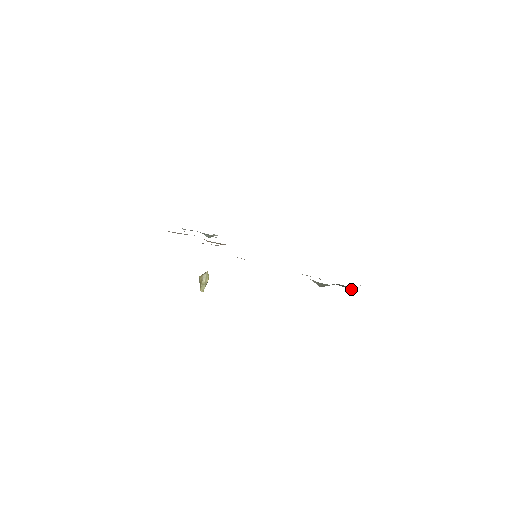
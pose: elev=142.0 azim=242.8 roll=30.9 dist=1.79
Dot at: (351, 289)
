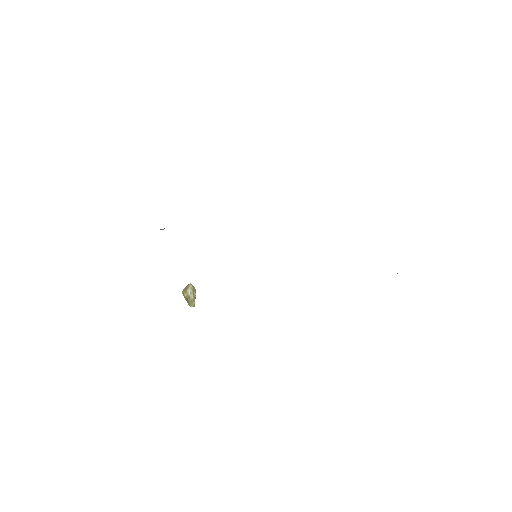
Dot at: occluded
